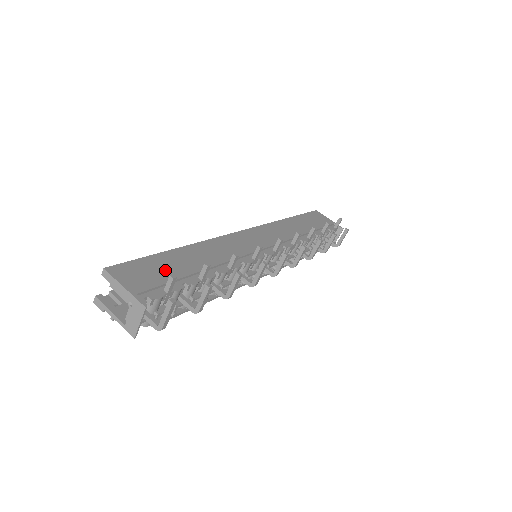
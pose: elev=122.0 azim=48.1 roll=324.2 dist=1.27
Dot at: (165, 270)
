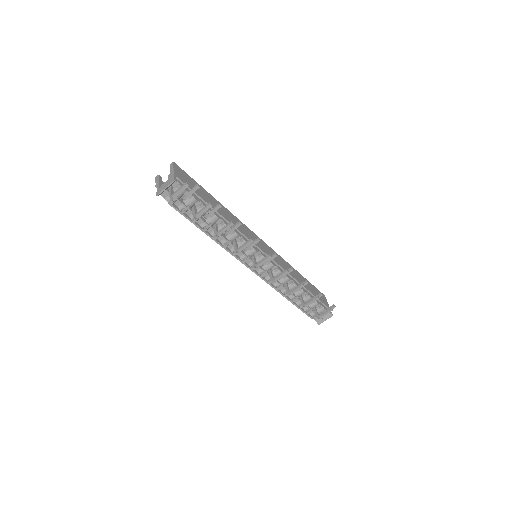
Dot at: (199, 191)
